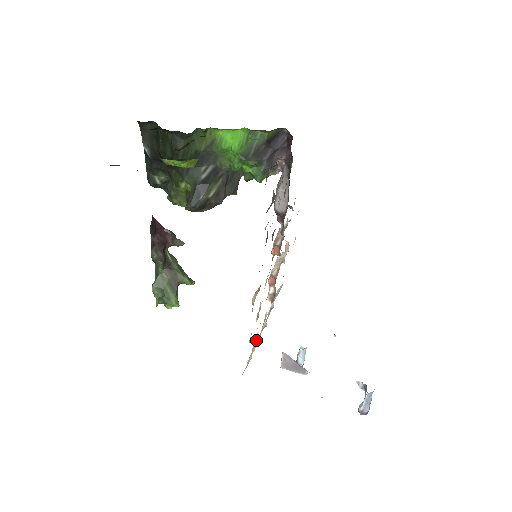
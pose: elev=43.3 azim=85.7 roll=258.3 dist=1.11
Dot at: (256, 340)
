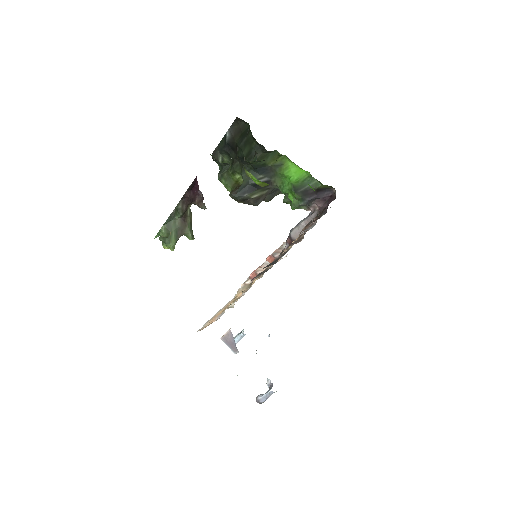
Dot at: (221, 315)
